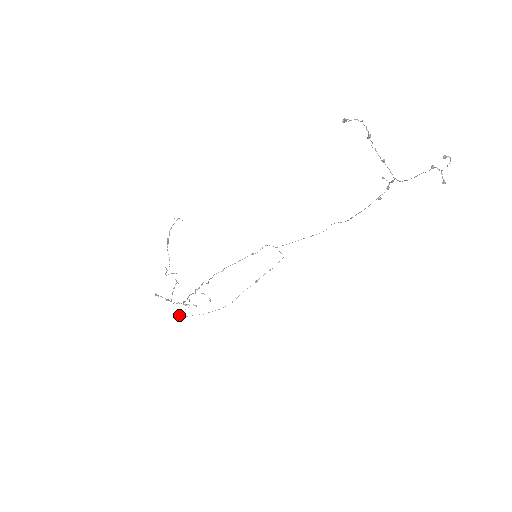
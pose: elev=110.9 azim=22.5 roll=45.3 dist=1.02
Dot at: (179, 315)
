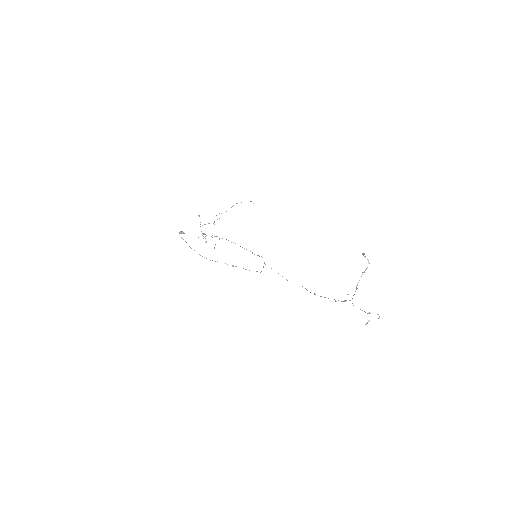
Dot at: (180, 233)
